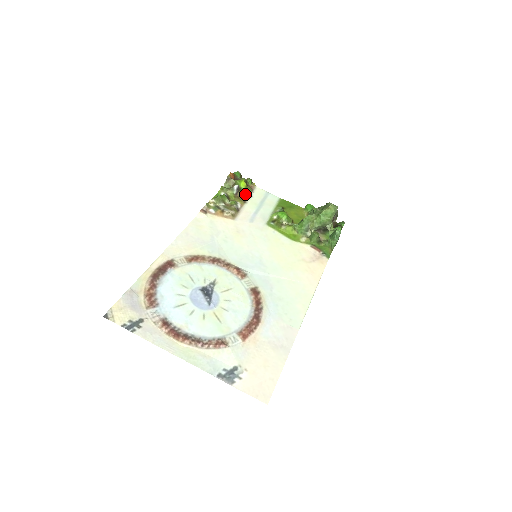
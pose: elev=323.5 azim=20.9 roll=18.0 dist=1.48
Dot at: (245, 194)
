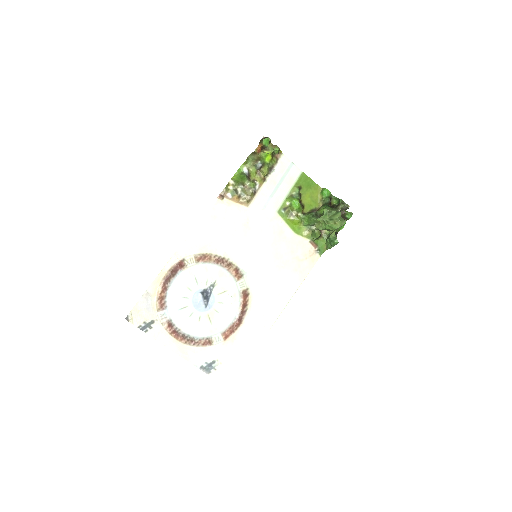
Dot at: (267, 171)
